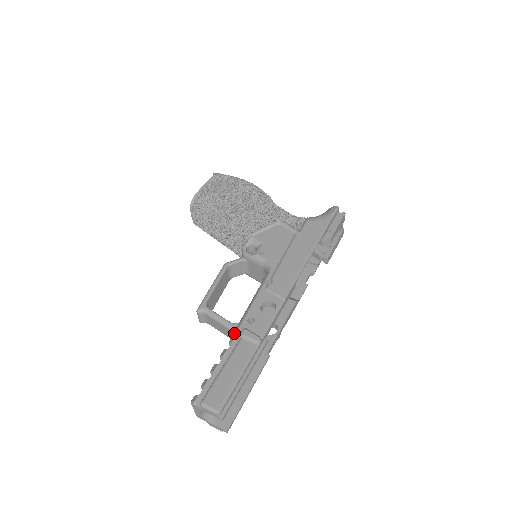
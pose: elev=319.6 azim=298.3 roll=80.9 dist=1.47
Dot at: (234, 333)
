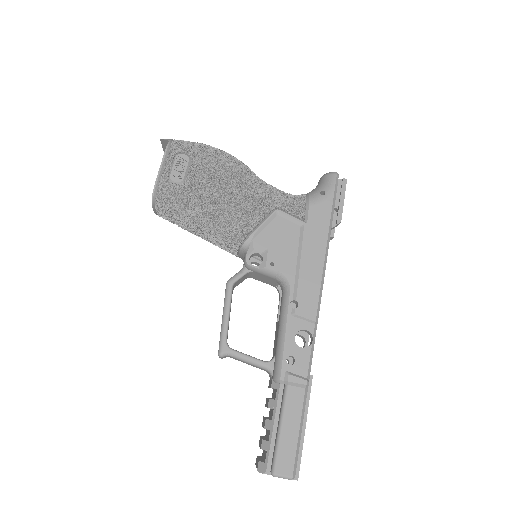
Dot at: (277, 380)
